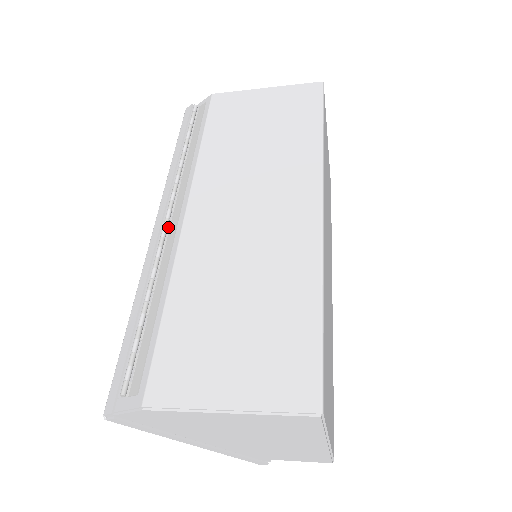
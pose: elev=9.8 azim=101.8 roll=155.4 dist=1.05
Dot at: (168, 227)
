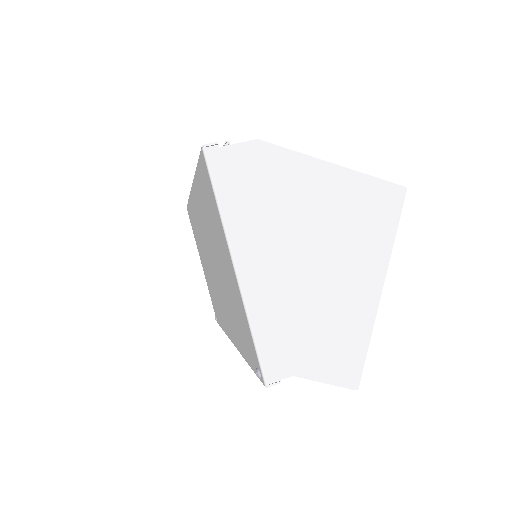
Dot at: occluded
